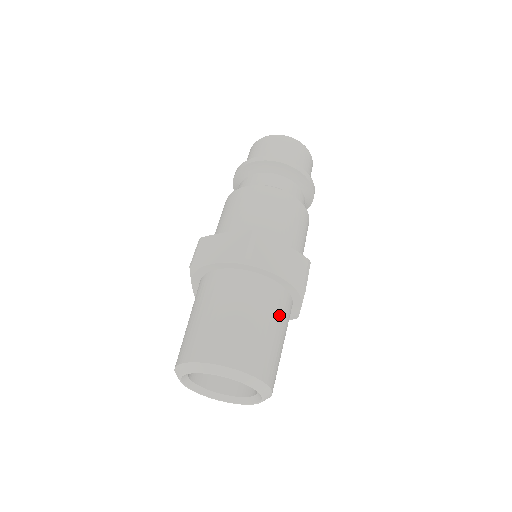
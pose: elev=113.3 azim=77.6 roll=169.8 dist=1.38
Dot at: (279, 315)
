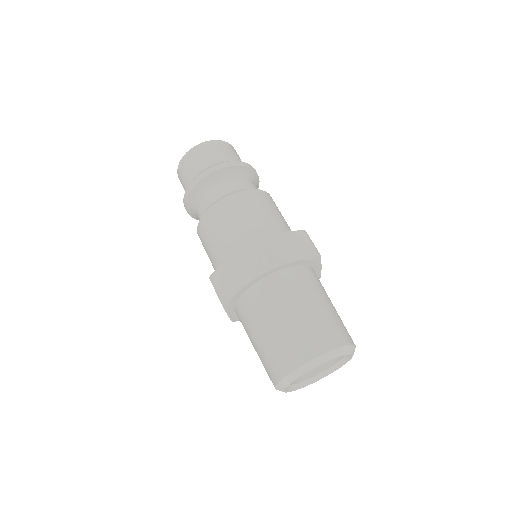
Dot at: (318, 288)
